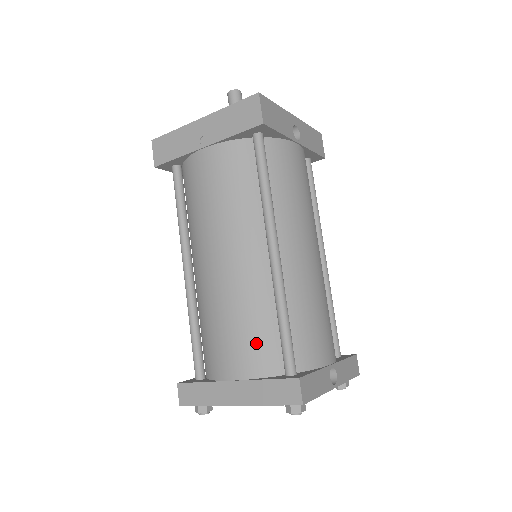
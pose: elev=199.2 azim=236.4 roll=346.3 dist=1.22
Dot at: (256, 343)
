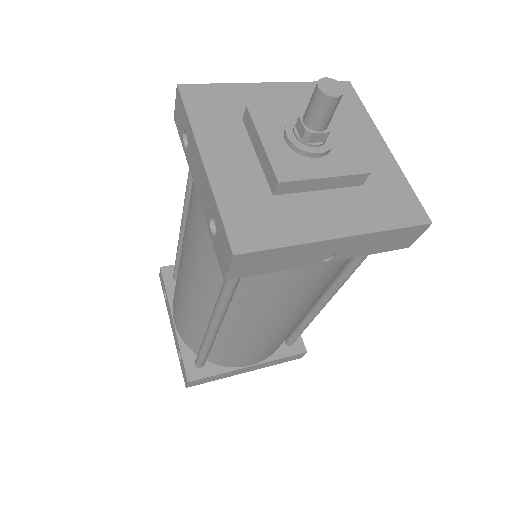
Dot at: occluded
